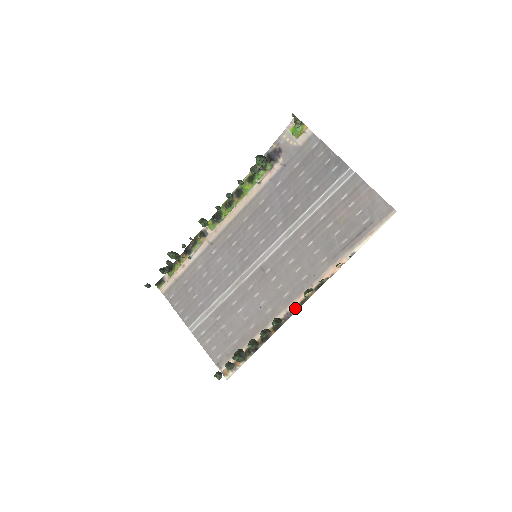
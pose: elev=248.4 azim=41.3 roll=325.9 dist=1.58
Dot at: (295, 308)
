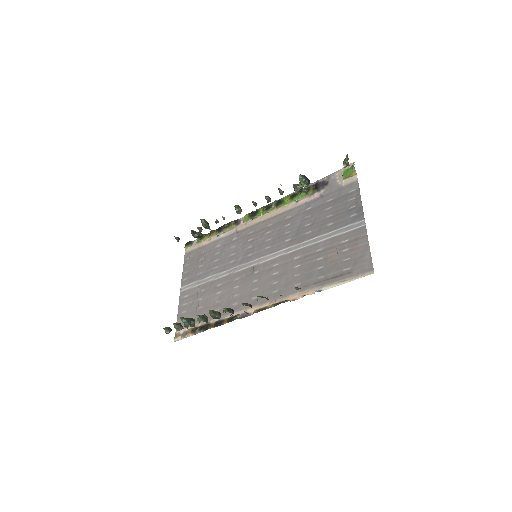
Dot at: (252, 312)
